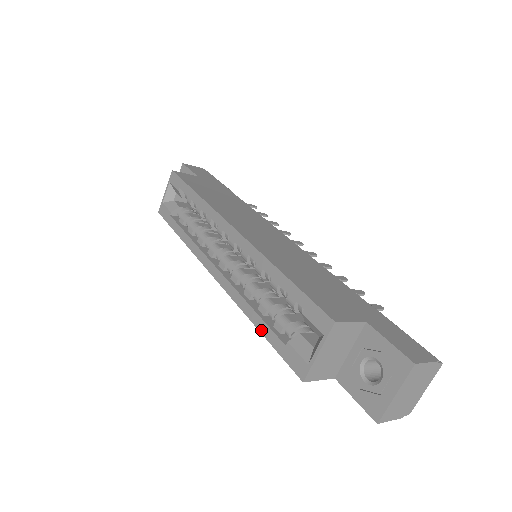
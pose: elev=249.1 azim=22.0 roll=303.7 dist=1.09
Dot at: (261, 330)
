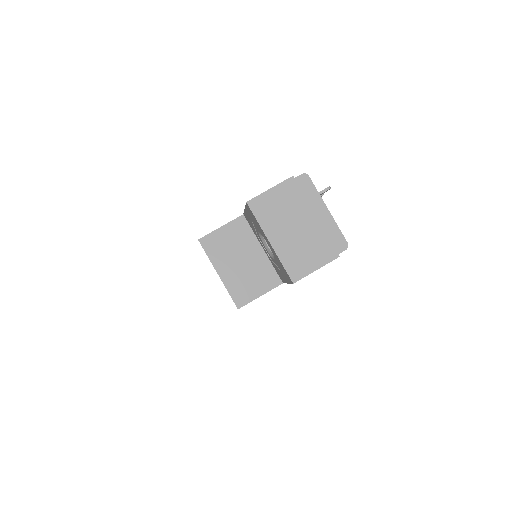
Dot at: occluded
